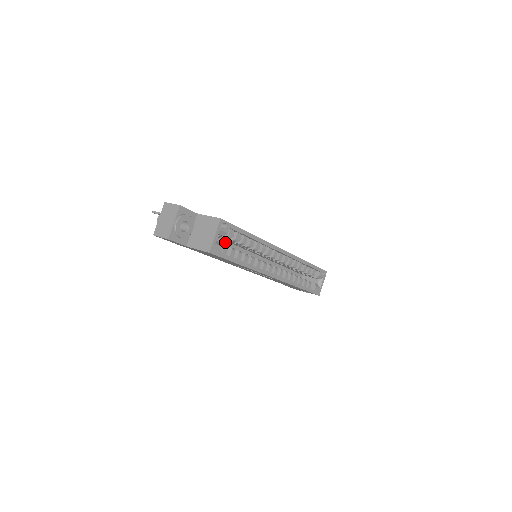
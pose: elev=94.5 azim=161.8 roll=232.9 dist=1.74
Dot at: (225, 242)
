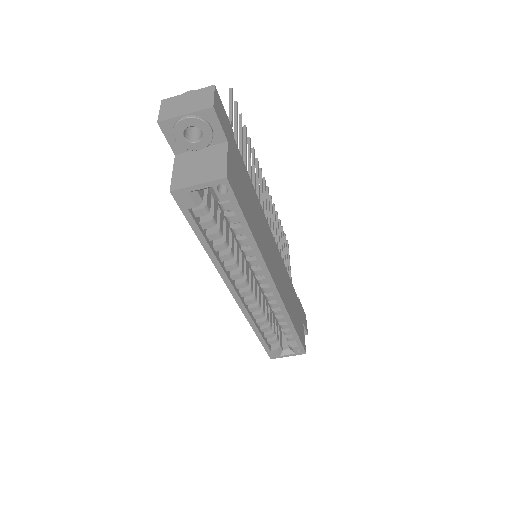
Dot at: occluded
